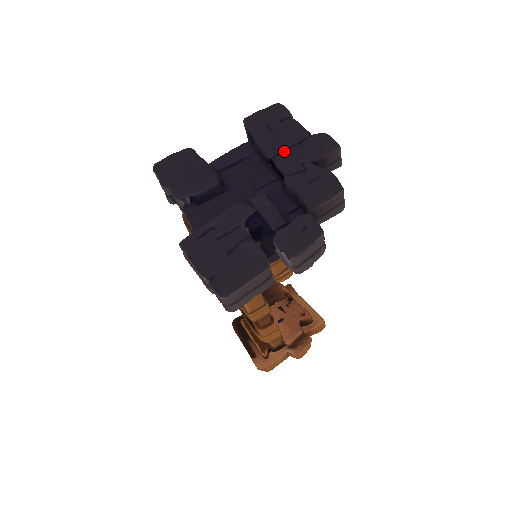
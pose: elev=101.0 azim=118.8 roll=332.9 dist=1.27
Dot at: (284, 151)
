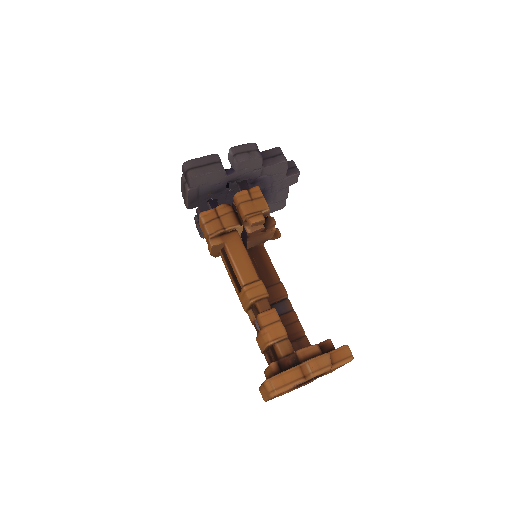
Dot at: occluded
